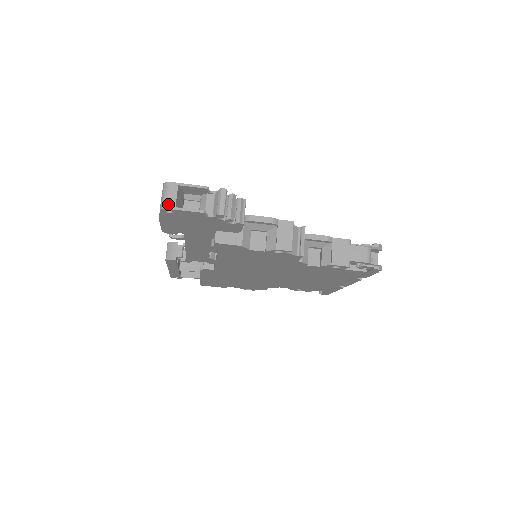
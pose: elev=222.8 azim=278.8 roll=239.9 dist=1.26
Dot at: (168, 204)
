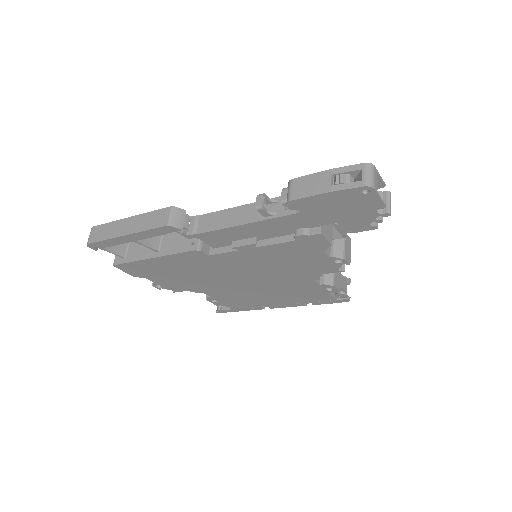
Dot at: (374, 185)
